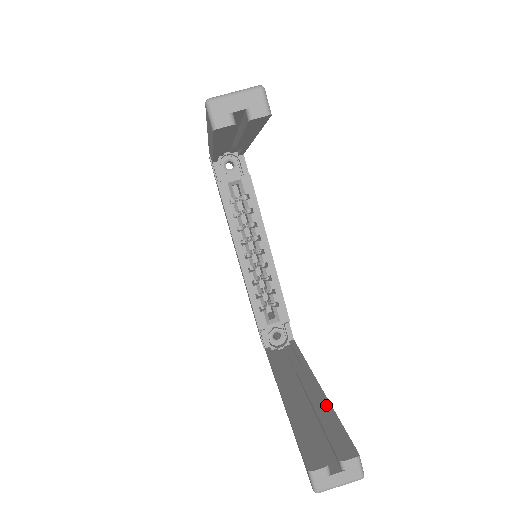
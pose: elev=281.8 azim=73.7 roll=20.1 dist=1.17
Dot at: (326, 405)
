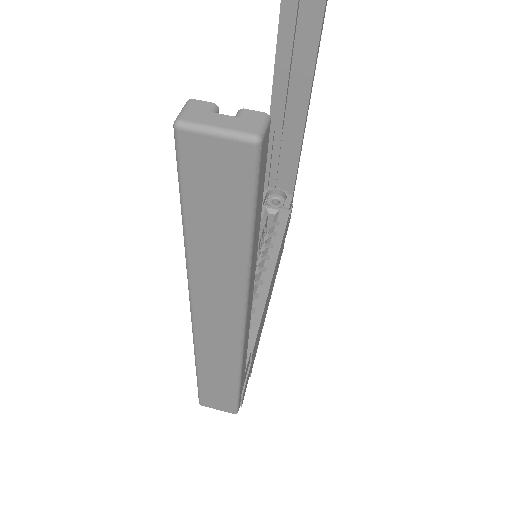
Dot at: occluded
